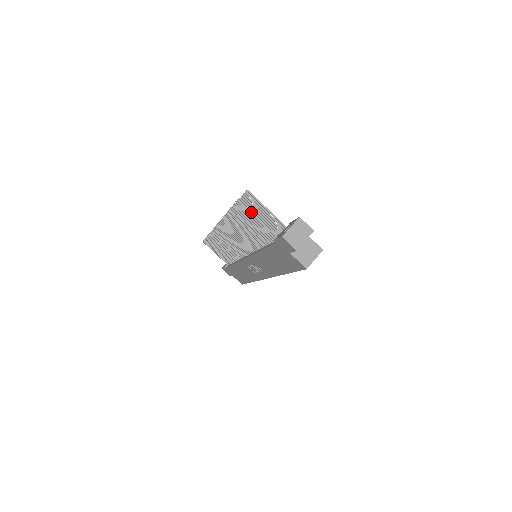
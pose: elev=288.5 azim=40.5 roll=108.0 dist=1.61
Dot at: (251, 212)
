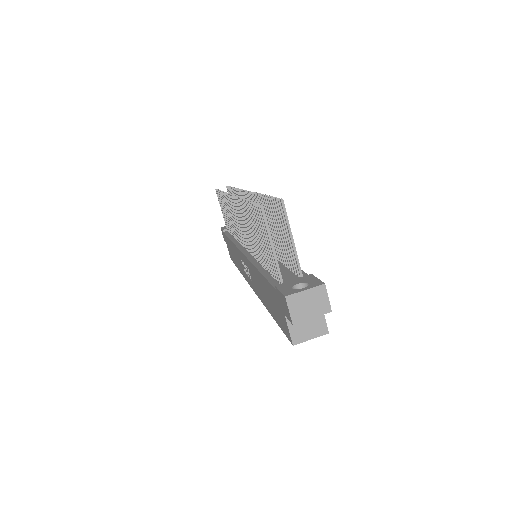
Dot at: (269, 231)
